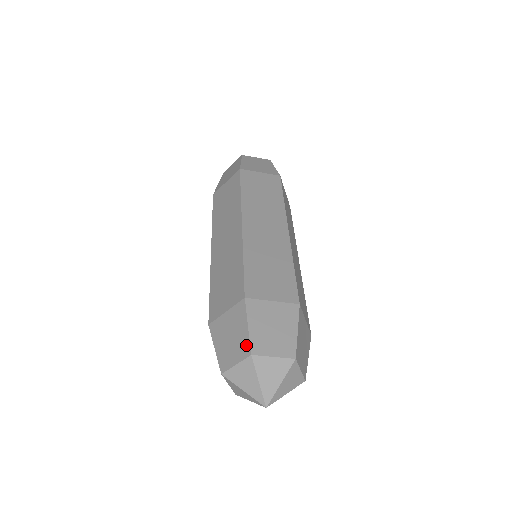
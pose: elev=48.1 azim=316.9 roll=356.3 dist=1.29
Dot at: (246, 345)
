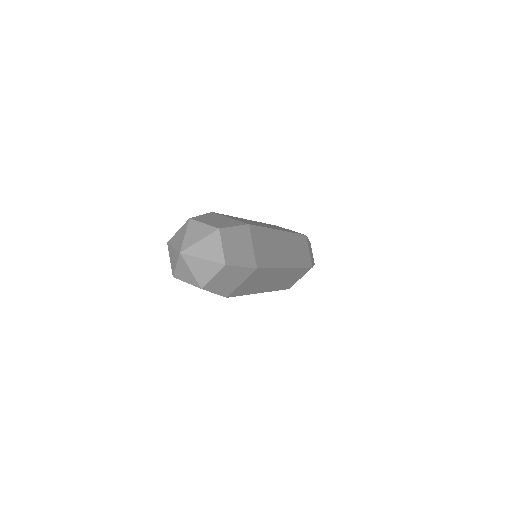
Dot at: occluded
